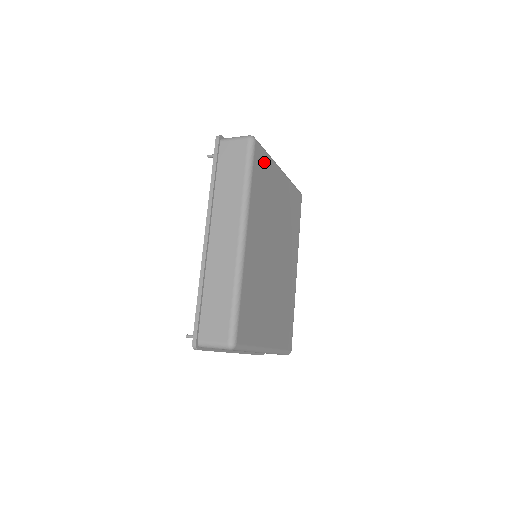
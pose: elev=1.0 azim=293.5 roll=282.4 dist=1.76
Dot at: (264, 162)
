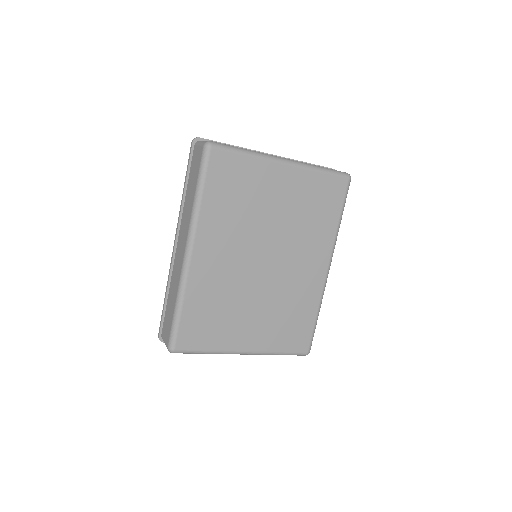
Dot at: (235, 165)
